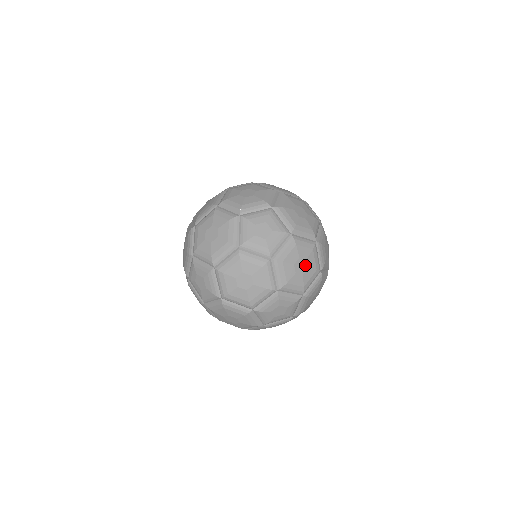
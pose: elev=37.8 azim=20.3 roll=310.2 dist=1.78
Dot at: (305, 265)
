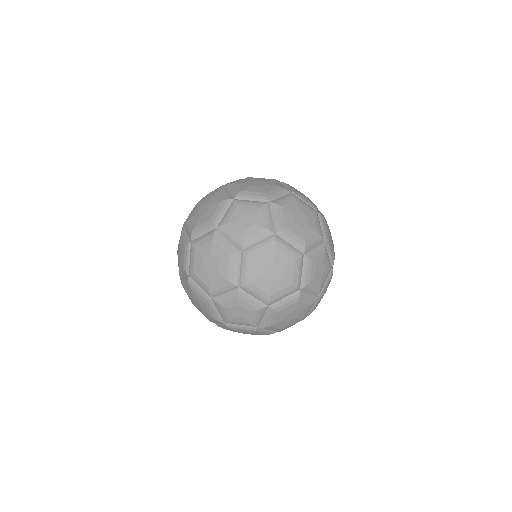
Dot at: occluded
